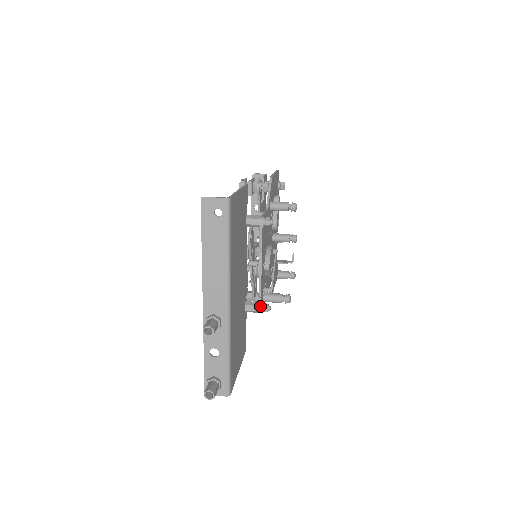
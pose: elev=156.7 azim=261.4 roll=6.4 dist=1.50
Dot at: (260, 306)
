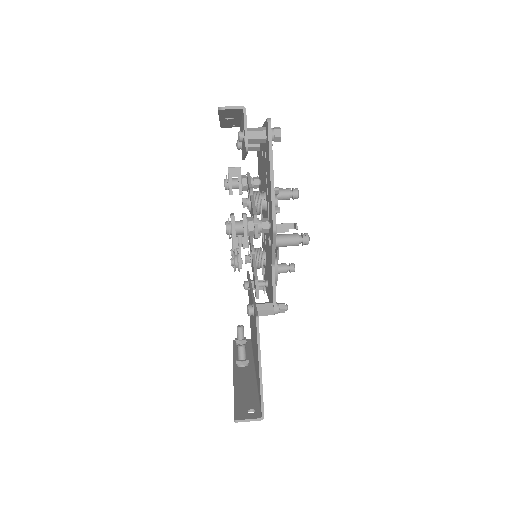
Dot at: occluded
